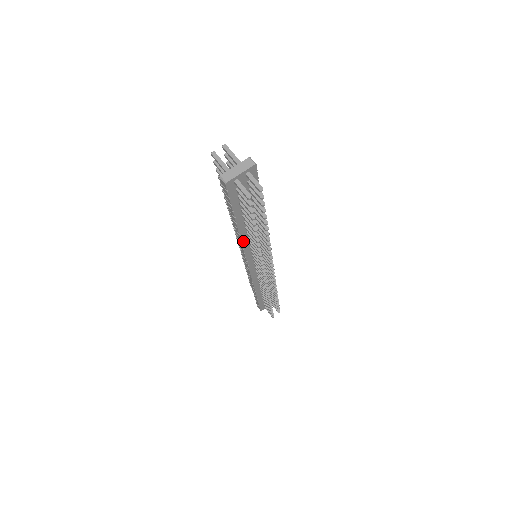
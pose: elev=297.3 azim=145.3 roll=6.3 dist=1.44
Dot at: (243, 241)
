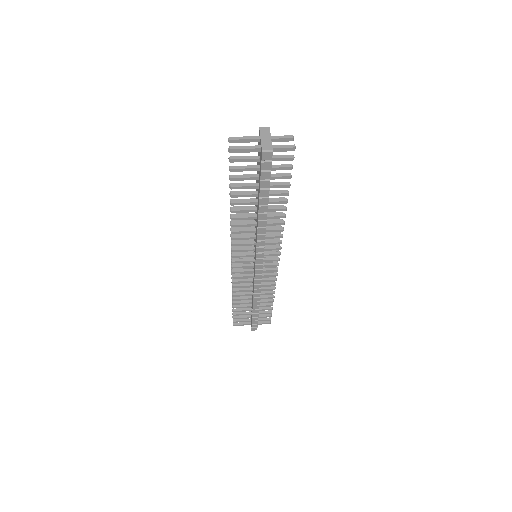
Dot at: (265, 230)
